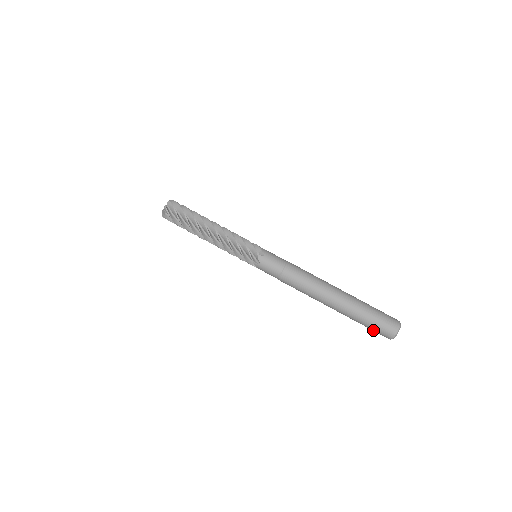
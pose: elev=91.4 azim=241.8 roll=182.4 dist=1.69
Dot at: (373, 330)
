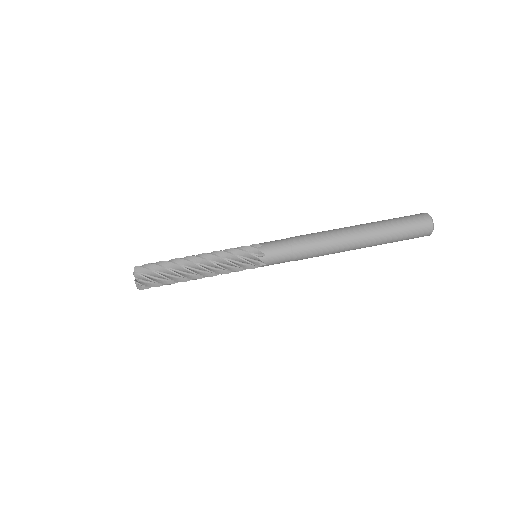
Dot at: (408, 239)
